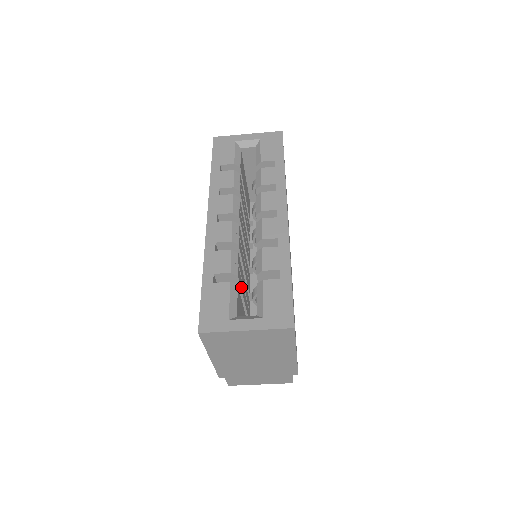
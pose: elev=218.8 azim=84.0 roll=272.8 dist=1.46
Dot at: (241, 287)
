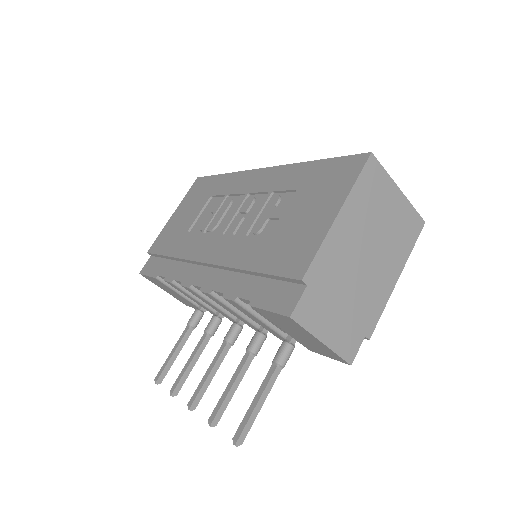
Dot at: occluded
